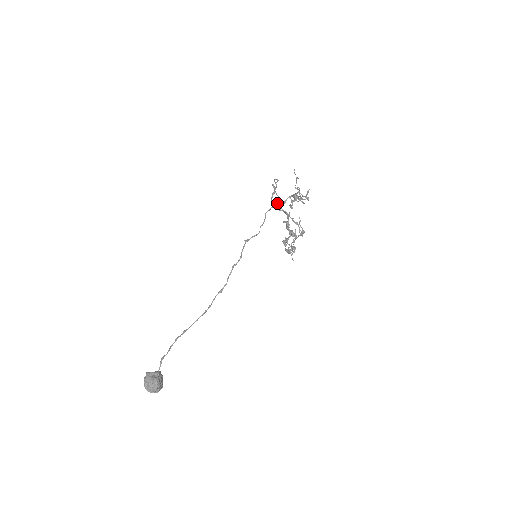
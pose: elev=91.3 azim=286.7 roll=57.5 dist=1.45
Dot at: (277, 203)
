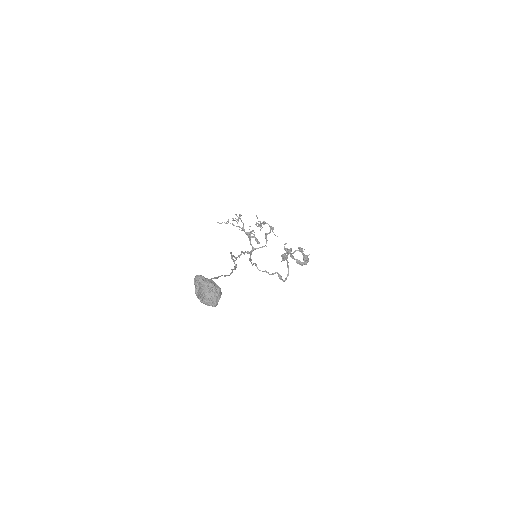
Dot at: (251, 252)
